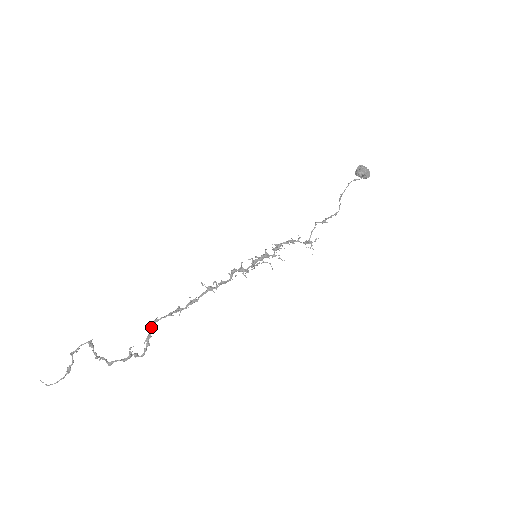
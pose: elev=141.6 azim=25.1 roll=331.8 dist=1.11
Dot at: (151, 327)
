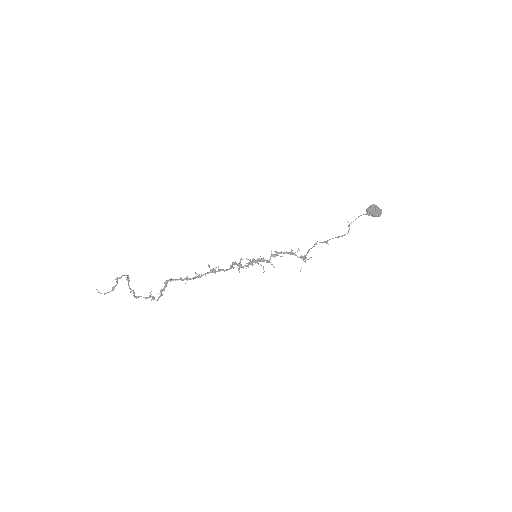
Dot at: (166, 284)
